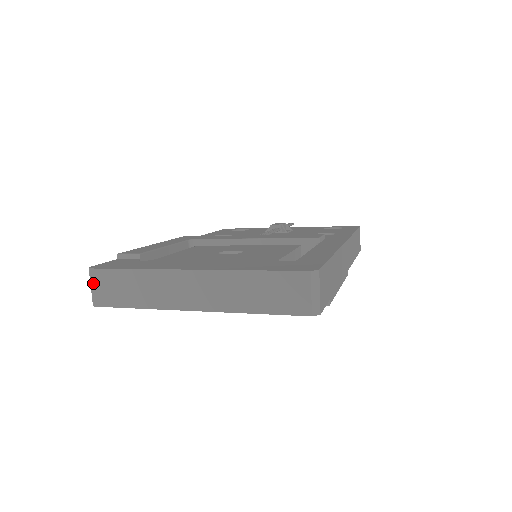
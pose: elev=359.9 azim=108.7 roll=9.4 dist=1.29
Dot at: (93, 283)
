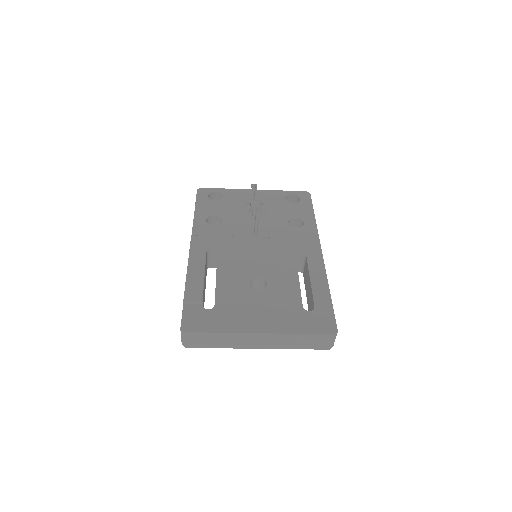
Dot at: (186, 338)
